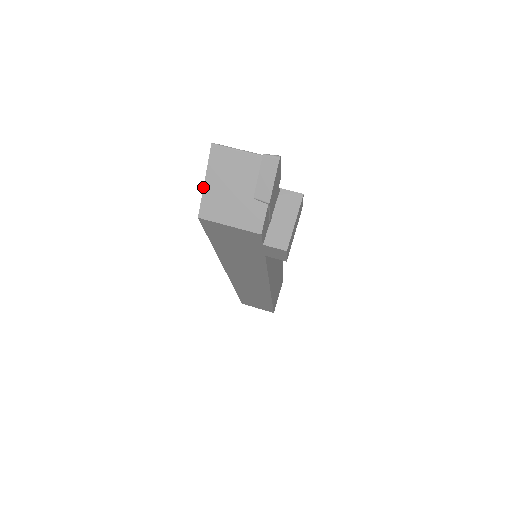
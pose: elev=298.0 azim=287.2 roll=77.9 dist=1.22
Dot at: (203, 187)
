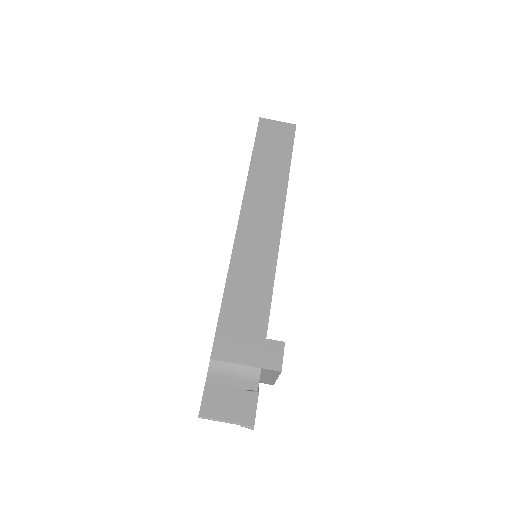
Dot at: occluded
